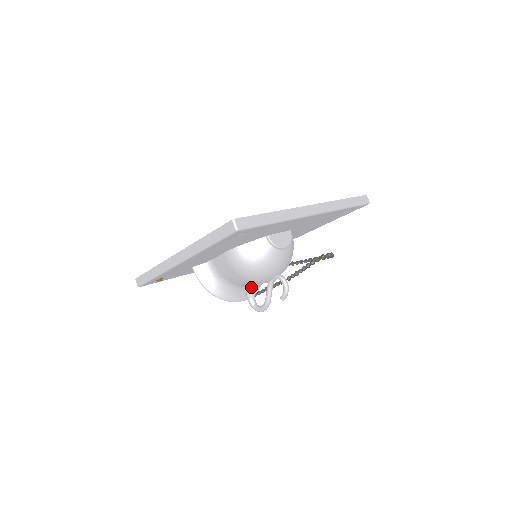
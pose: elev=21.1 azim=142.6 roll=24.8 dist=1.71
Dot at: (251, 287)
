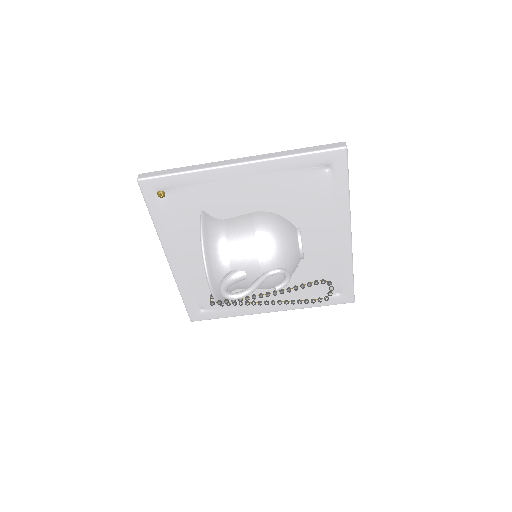
Dot at: (237, 272)
